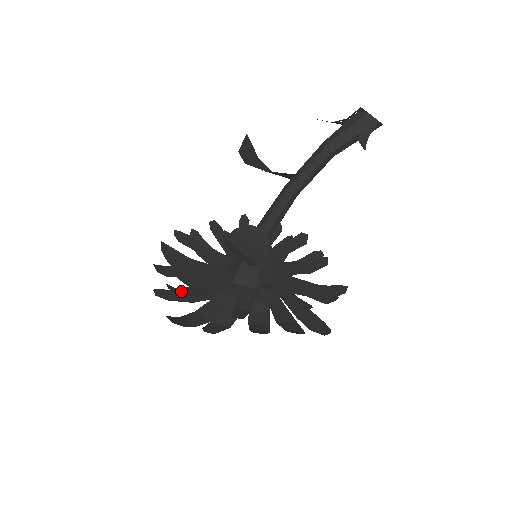
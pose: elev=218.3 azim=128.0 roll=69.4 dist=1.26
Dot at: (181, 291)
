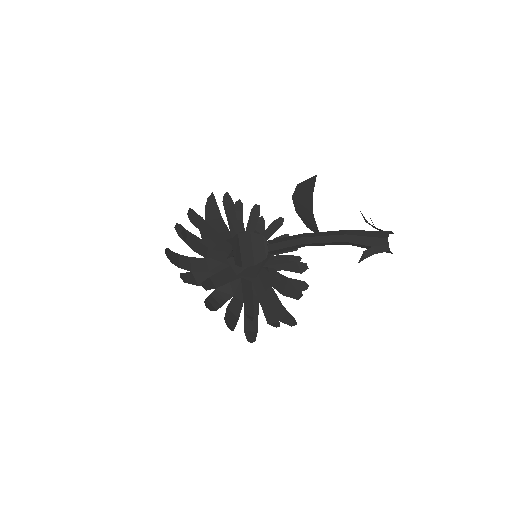
Dot at: (189, 240)
